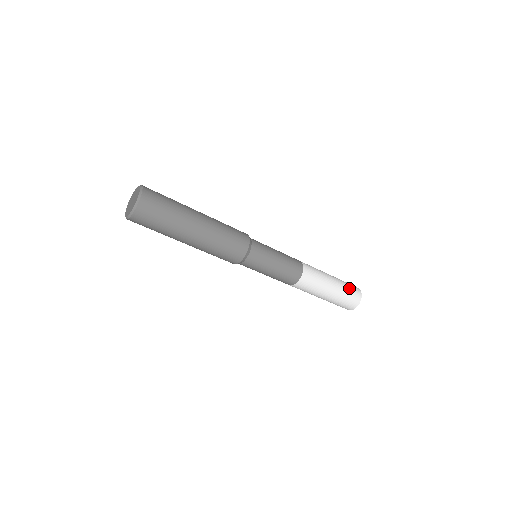
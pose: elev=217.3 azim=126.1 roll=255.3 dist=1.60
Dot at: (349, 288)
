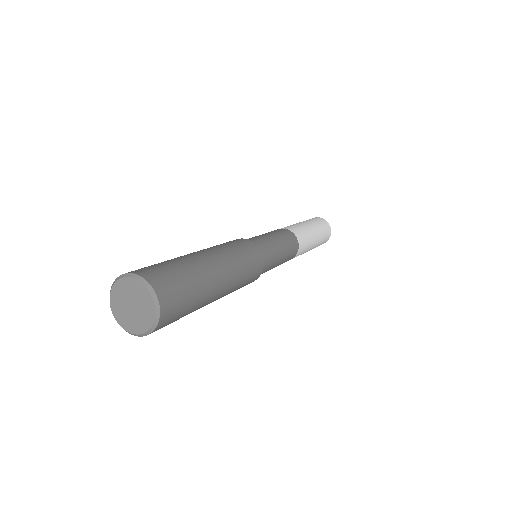
Dot at: (324, 240)
